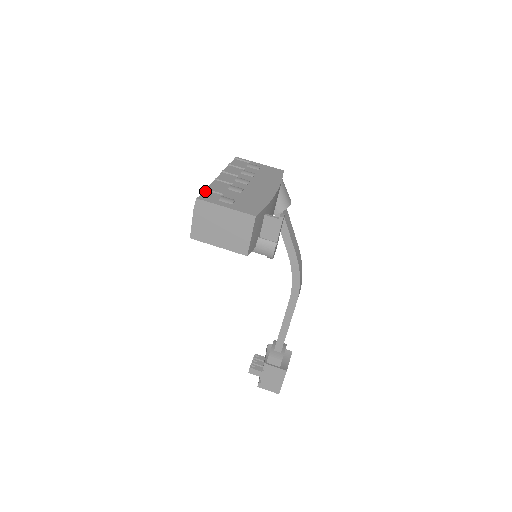
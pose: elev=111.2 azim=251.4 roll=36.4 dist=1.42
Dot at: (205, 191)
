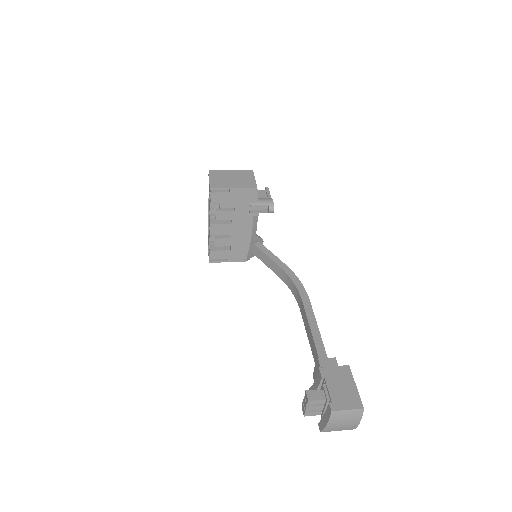
Dot at: occluded
